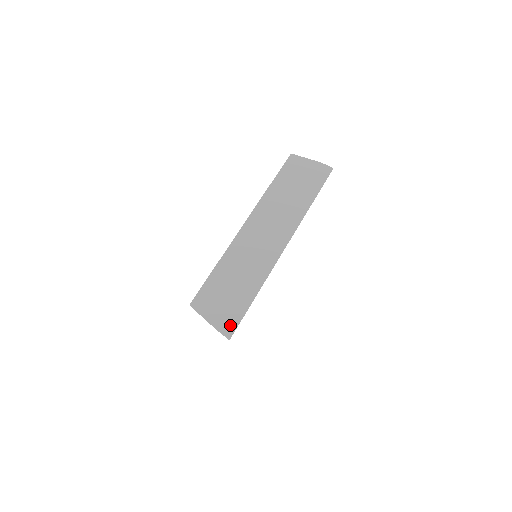
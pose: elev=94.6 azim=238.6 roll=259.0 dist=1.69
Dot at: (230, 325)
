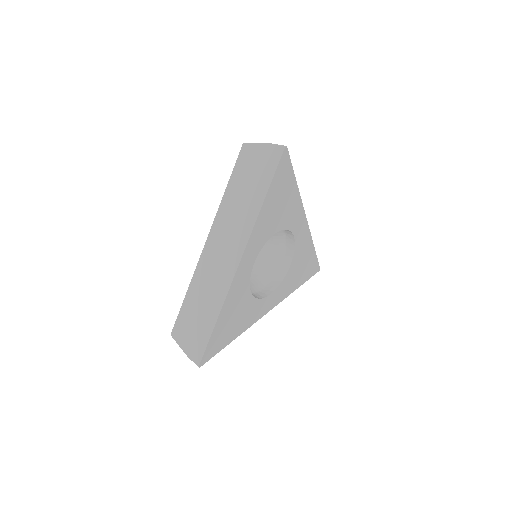
Dot at: occluded
